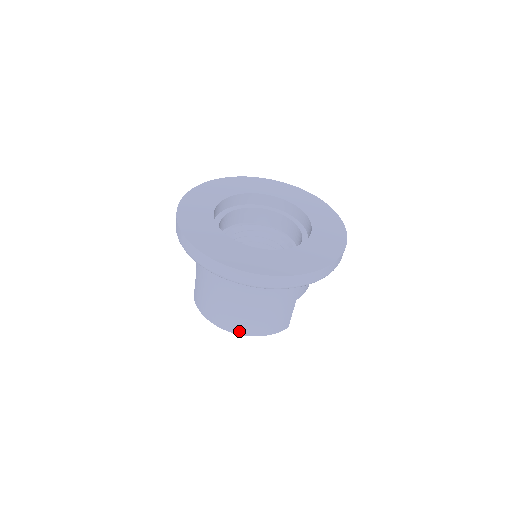
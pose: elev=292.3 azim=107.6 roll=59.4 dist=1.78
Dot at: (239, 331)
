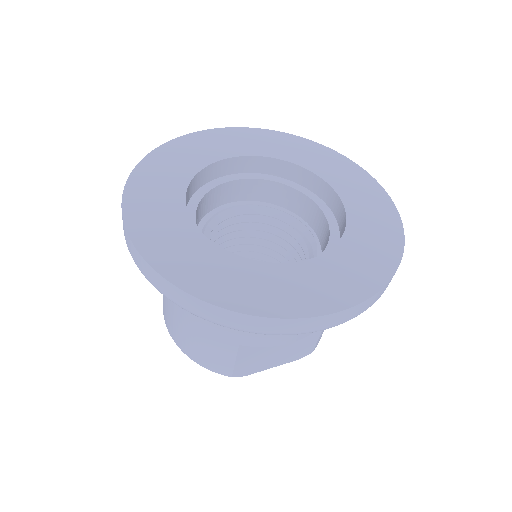
Dot at: (169, 328)
